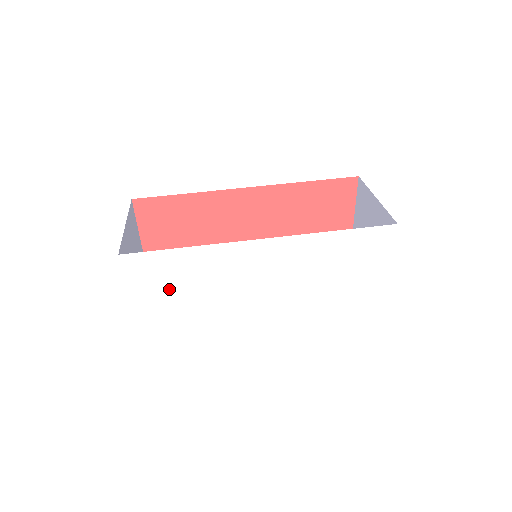
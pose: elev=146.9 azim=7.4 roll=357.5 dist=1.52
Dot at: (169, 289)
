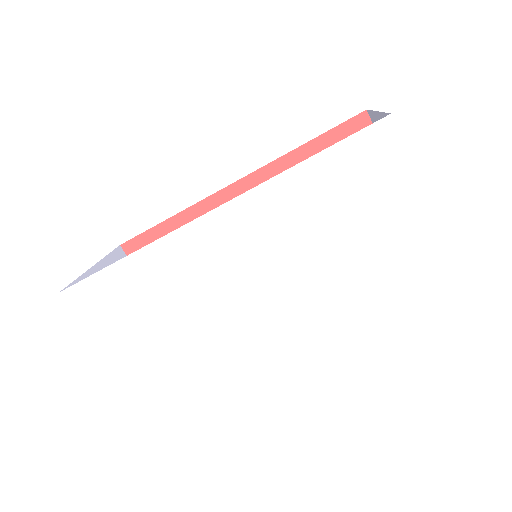
Dot at: (133, 321)
